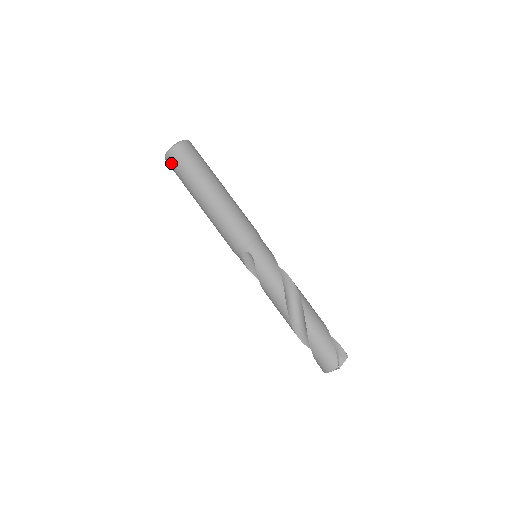
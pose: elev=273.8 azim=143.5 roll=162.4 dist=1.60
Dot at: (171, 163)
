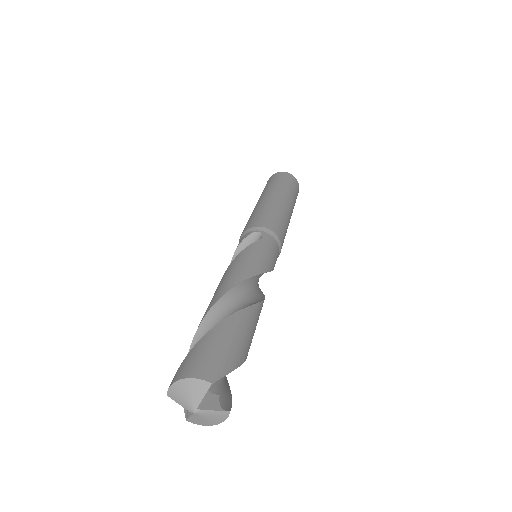
Dot at: (274, 176)
